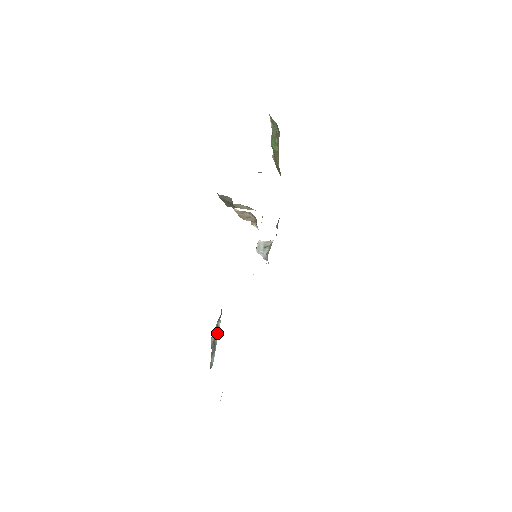
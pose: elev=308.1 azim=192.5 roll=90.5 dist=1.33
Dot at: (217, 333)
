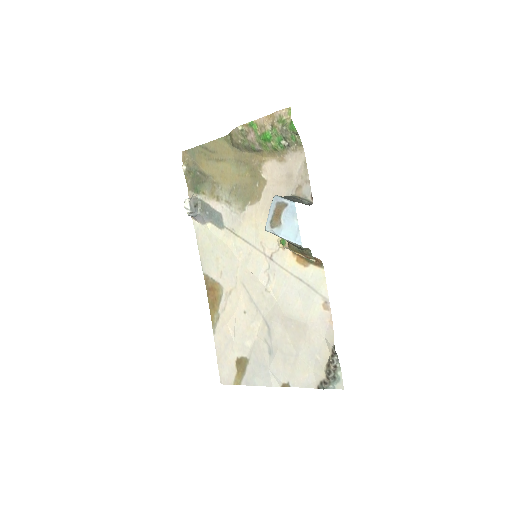
Dot at: (338, 371)
